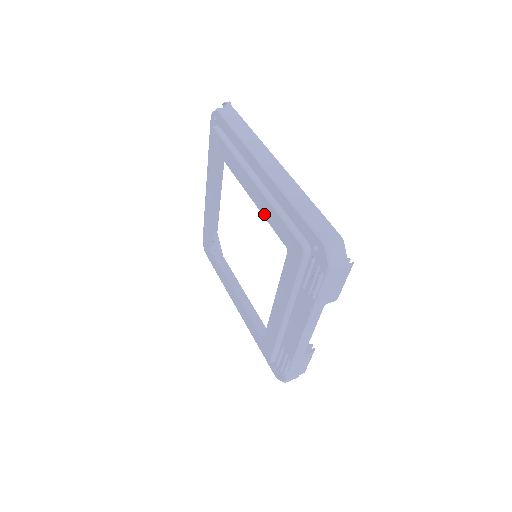
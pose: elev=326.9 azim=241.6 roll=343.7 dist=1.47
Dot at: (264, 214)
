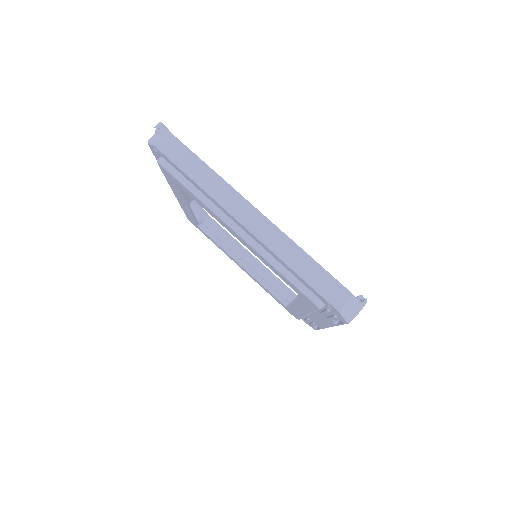
Dot at: (260, 259)
